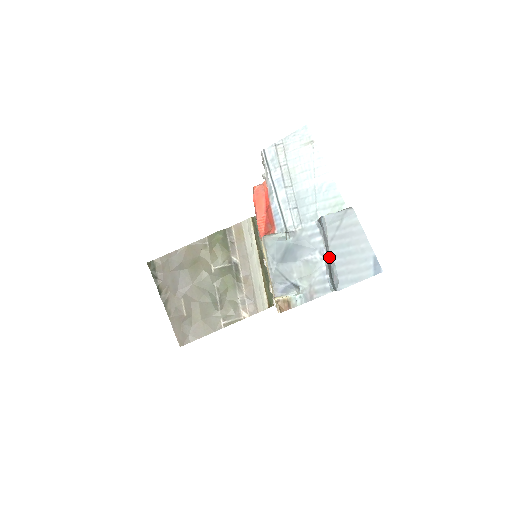
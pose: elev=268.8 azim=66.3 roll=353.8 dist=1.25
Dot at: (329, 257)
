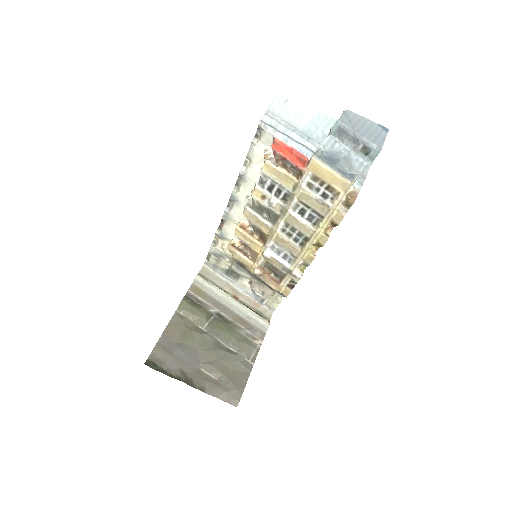
Dot at: (361, 137)
